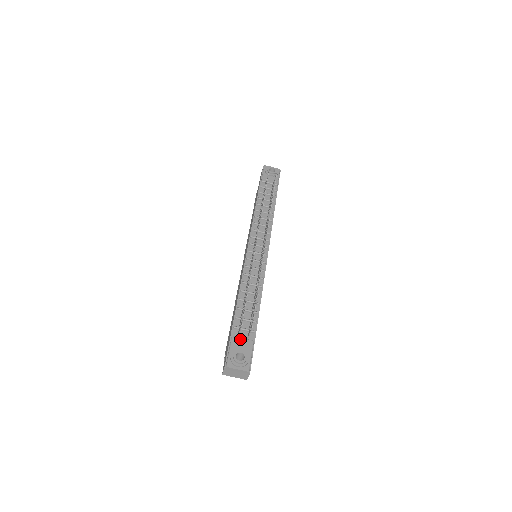
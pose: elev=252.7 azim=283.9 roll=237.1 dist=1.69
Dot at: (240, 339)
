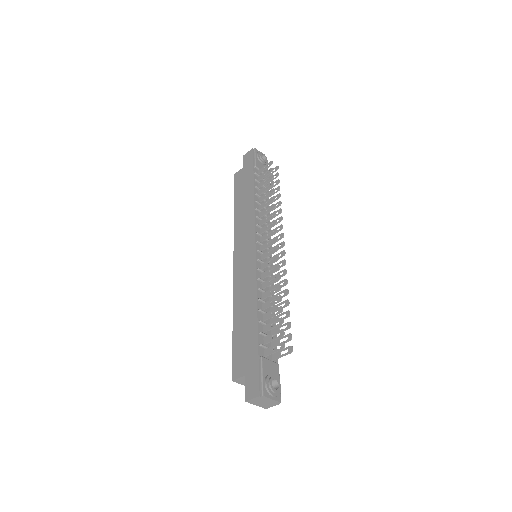
Dot at: (269, 361)
